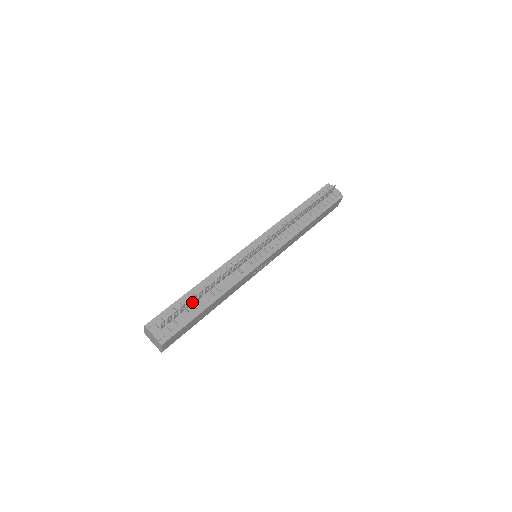
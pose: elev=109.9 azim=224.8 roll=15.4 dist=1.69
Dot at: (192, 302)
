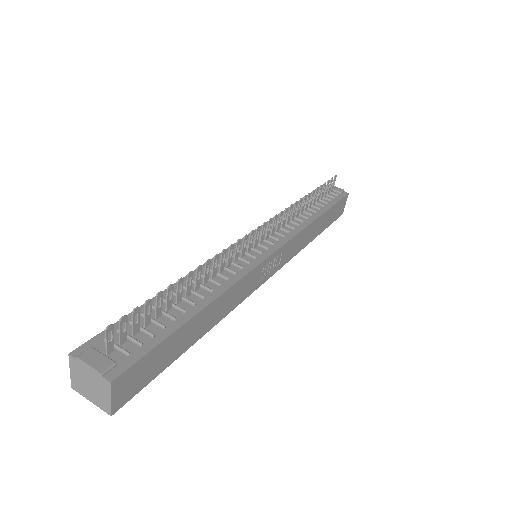
Dot at: (164, 310)
